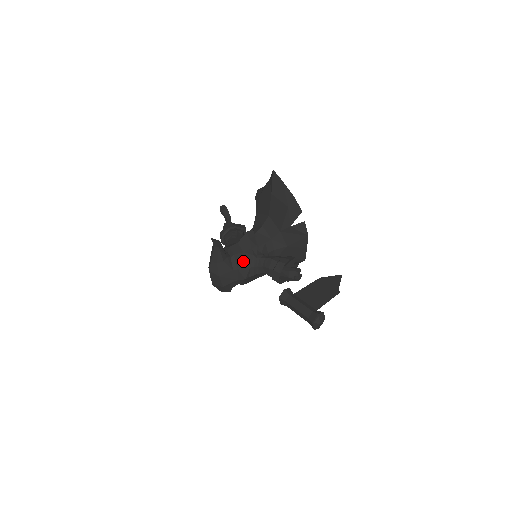
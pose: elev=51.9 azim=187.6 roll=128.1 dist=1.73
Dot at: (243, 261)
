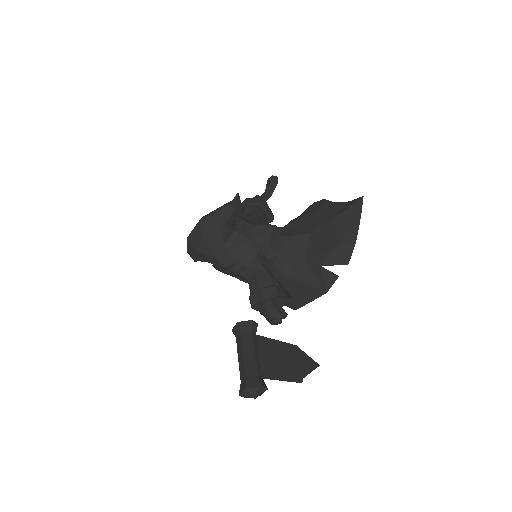
Dot at: (241, 248)
